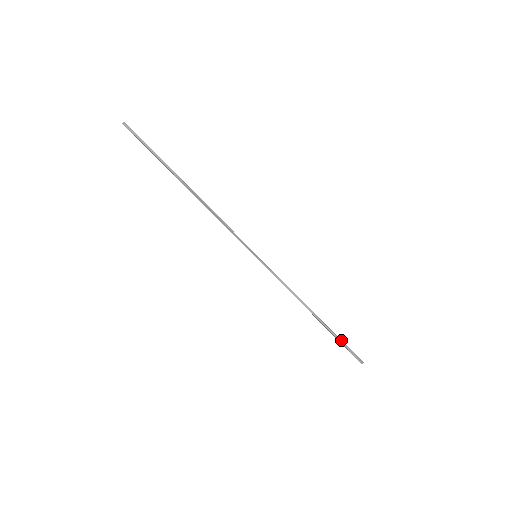
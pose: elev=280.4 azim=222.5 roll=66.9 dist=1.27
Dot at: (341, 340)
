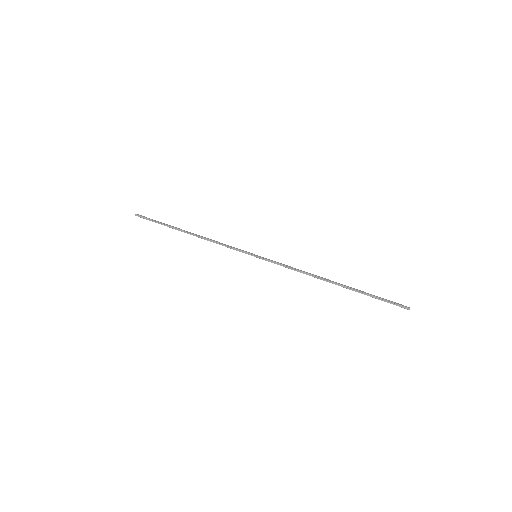
Dot at: (371, 295)
